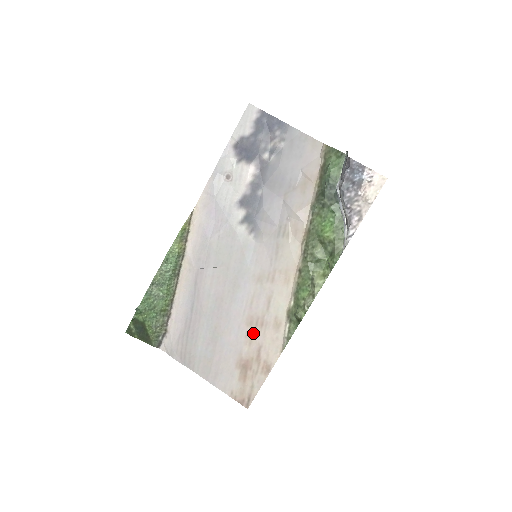
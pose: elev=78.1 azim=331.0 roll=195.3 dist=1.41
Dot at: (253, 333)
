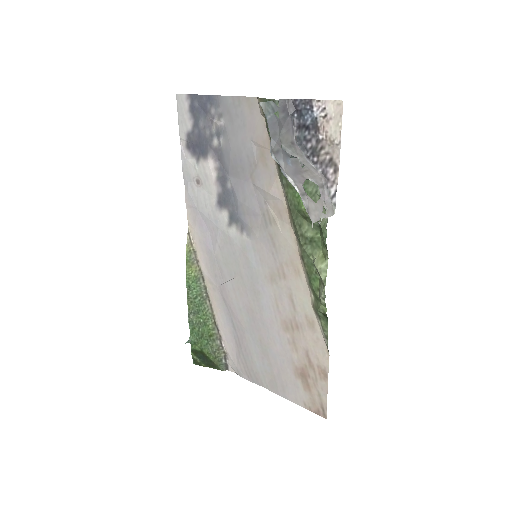
Dot at: (294, 338)
